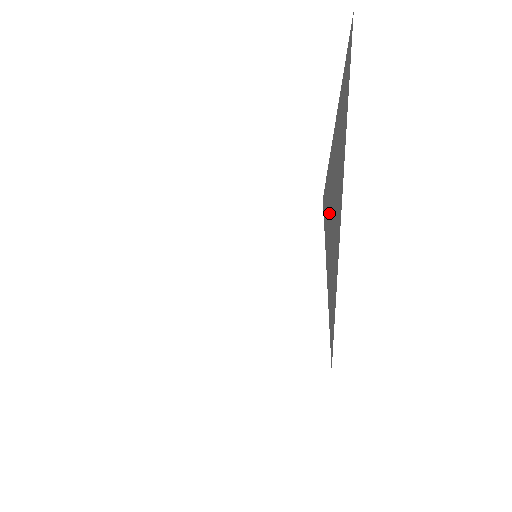
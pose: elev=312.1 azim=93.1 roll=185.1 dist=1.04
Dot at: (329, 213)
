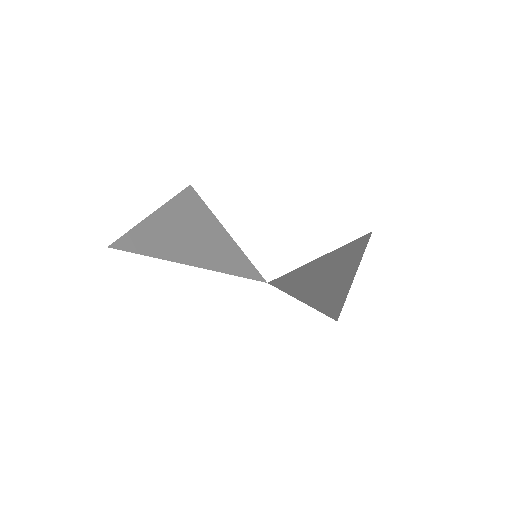
Dot at: (332, 261)
